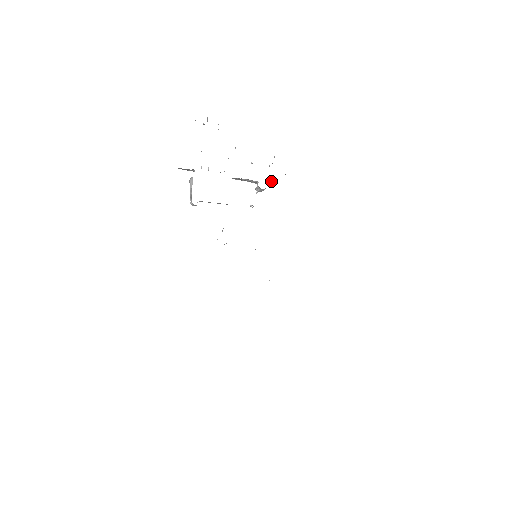
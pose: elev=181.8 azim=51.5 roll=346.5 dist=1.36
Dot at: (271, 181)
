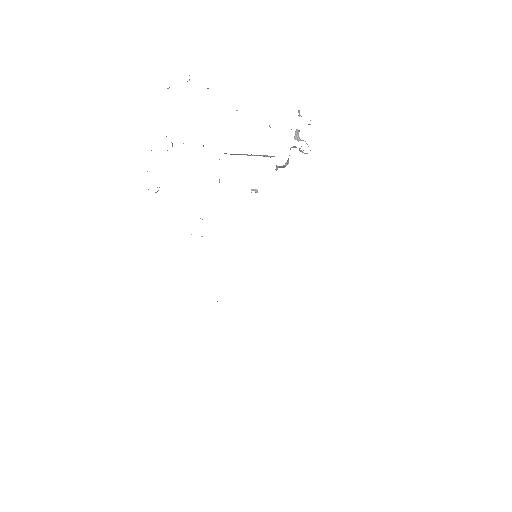
Dot at: occluded
